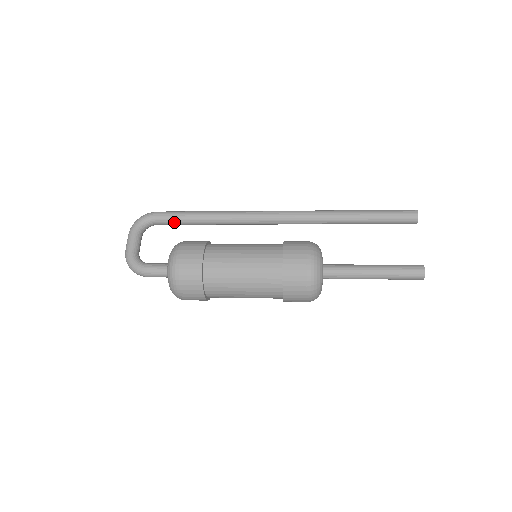
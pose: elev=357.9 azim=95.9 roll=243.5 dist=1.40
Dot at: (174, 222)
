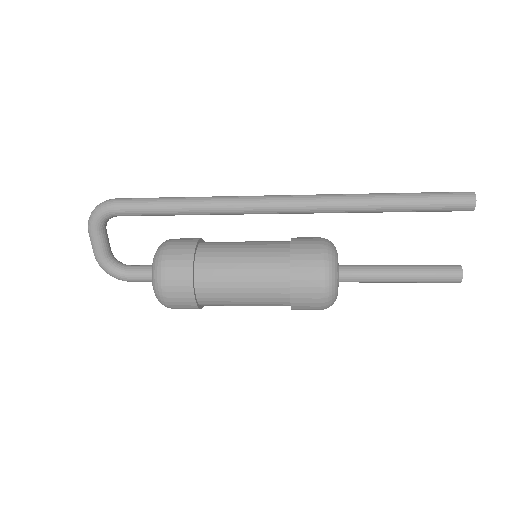
Dot at: occluded
